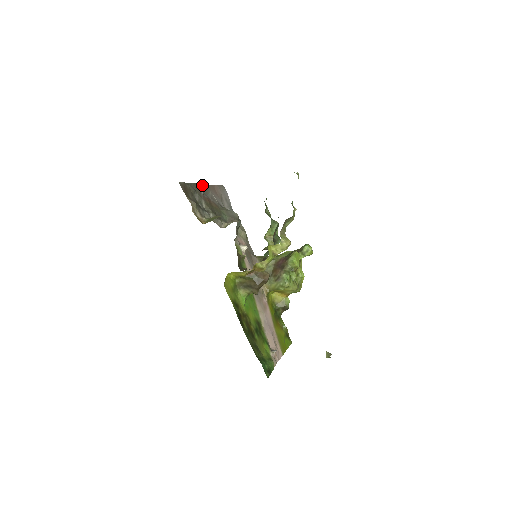
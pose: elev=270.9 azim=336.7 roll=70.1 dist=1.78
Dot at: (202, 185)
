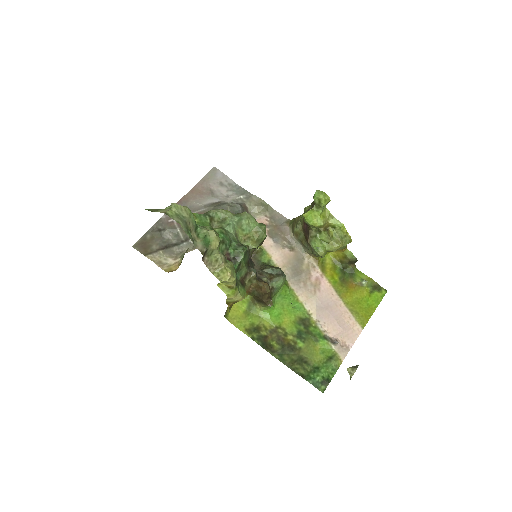
Dot at: occluded
